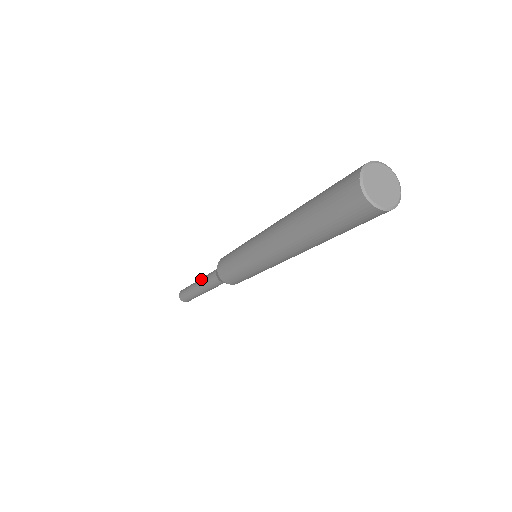
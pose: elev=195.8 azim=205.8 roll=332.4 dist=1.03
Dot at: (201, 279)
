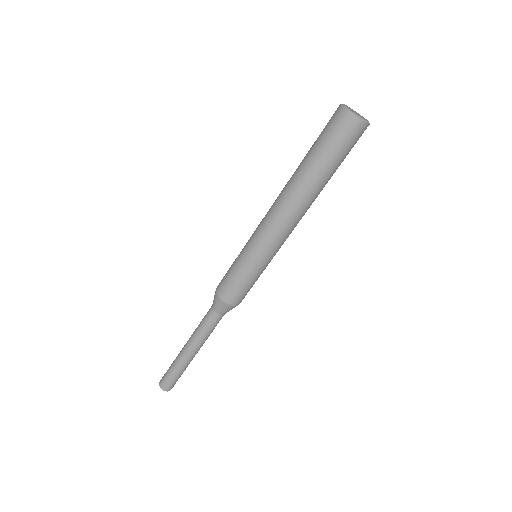
Dot at: occluded
